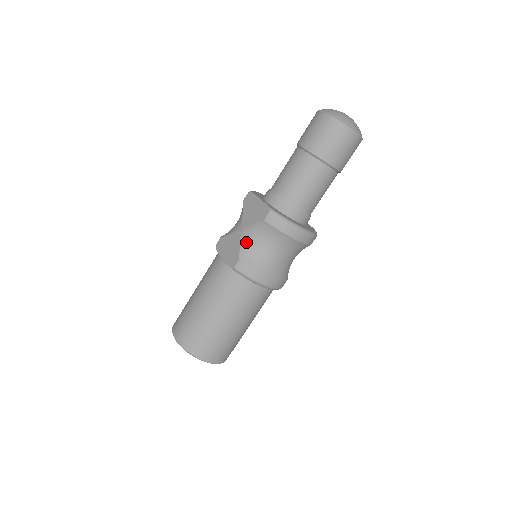
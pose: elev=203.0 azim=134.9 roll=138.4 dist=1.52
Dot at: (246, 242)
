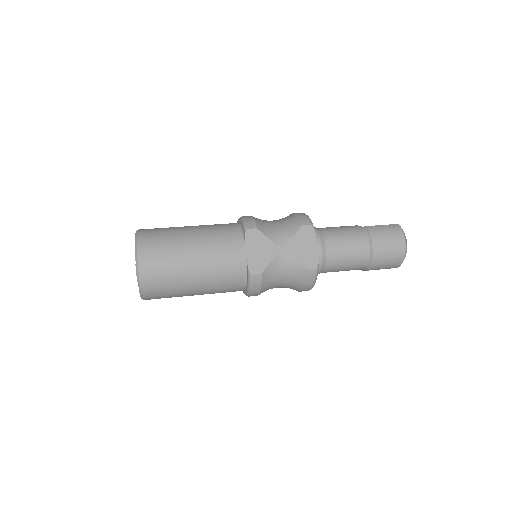
Dot at: (277, 264)
